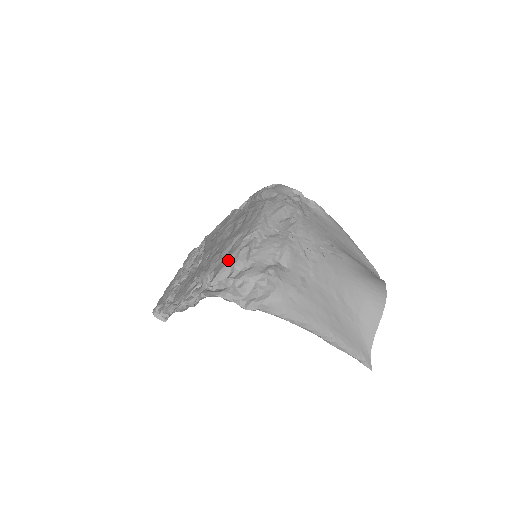
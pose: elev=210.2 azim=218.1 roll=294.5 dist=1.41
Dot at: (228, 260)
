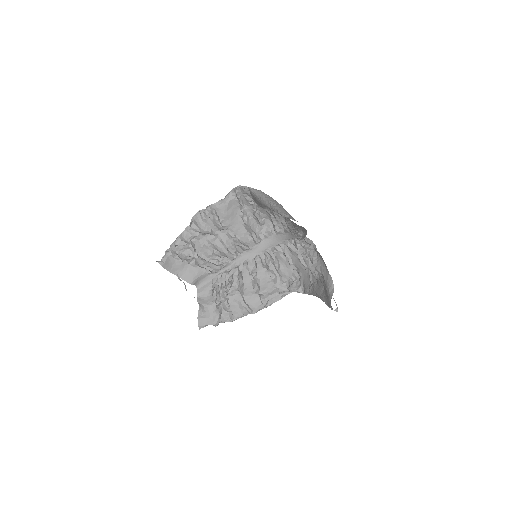
Dot at: occluded
